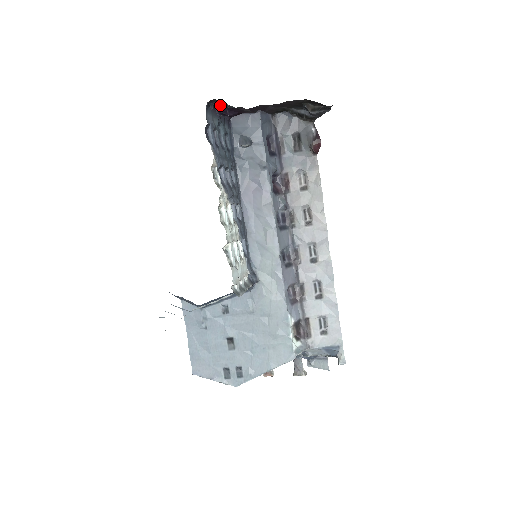
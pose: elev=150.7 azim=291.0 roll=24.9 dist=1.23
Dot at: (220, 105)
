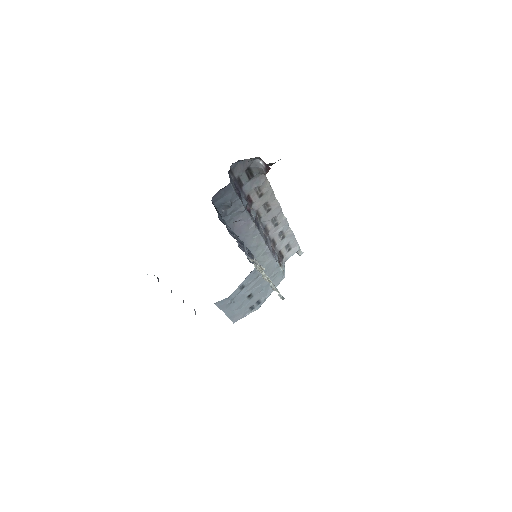
Dot at: occluded
